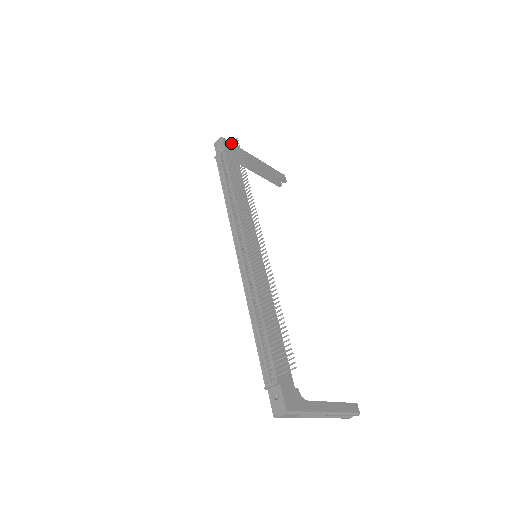
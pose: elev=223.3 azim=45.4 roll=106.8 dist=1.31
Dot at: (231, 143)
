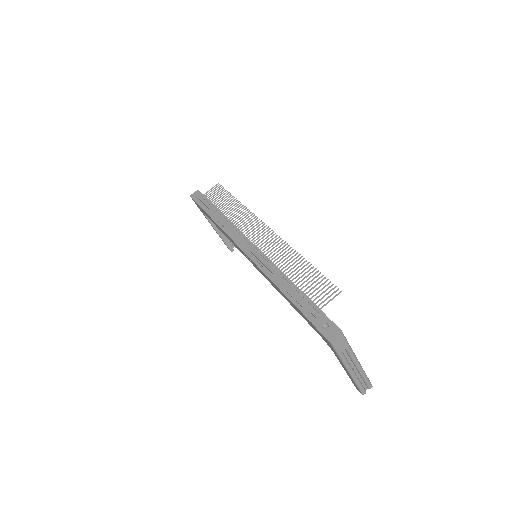
Dot at: (213, 187)
